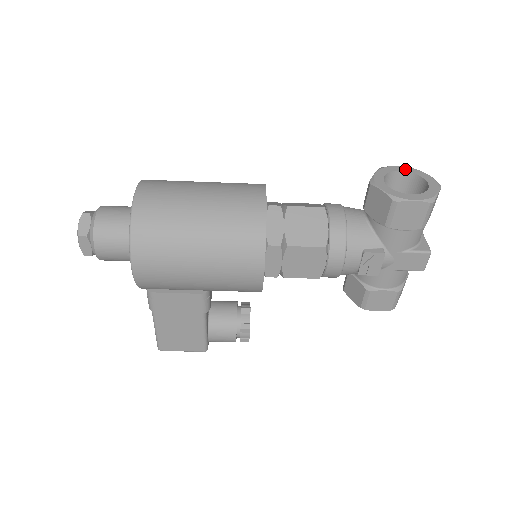
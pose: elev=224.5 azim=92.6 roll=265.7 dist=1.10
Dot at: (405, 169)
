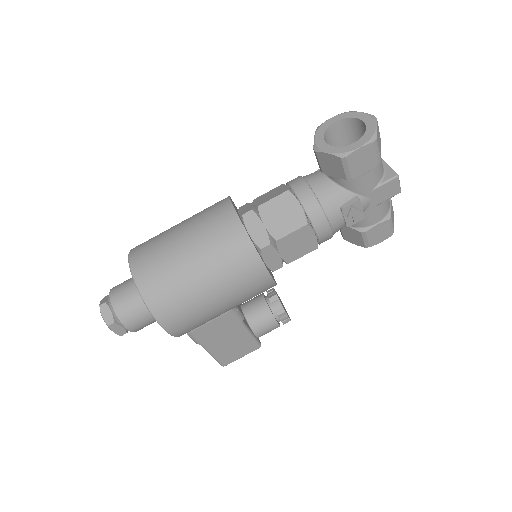
Dot at: (338, 118)
